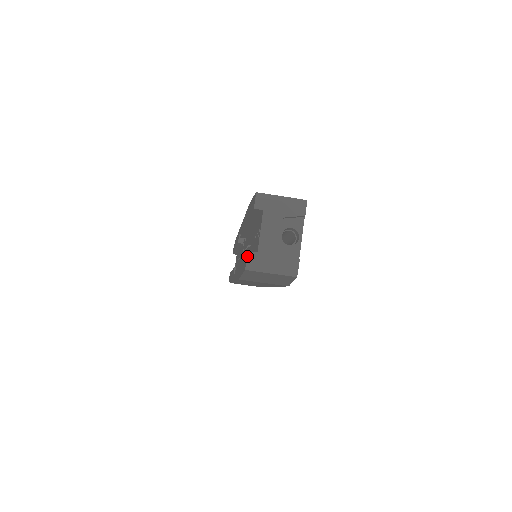
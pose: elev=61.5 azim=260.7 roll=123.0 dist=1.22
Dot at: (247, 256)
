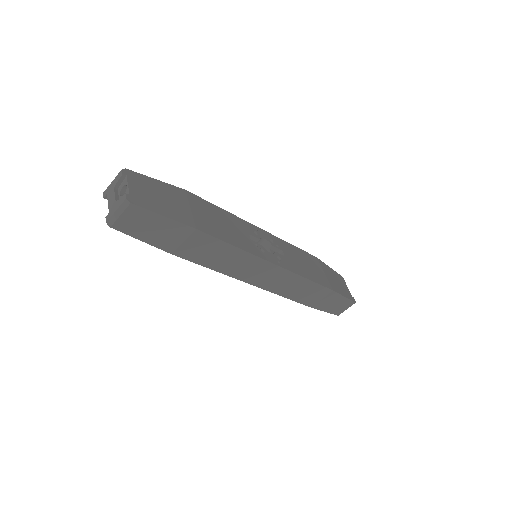
Dot at: (106, 220)
